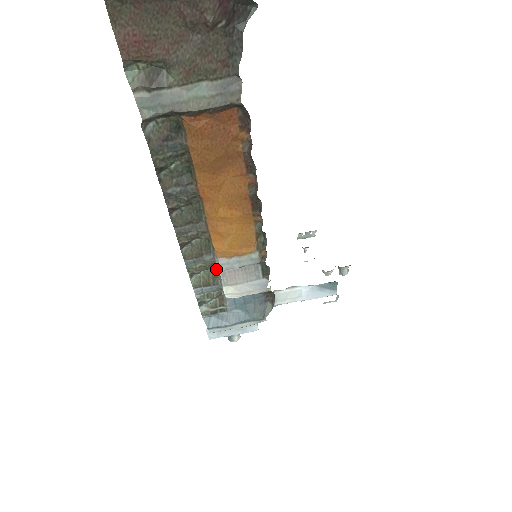
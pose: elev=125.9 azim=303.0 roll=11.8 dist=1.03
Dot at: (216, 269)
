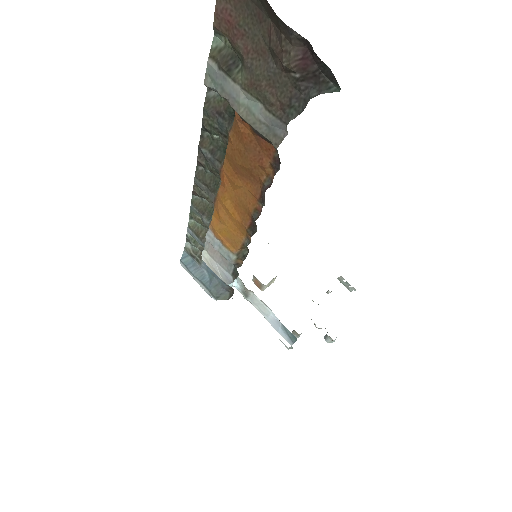
Dot at: occluded
